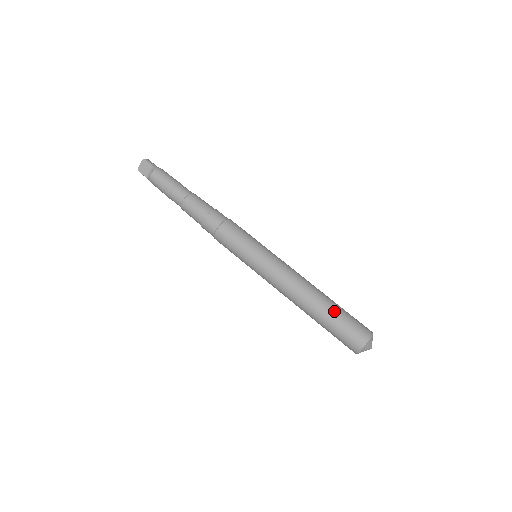
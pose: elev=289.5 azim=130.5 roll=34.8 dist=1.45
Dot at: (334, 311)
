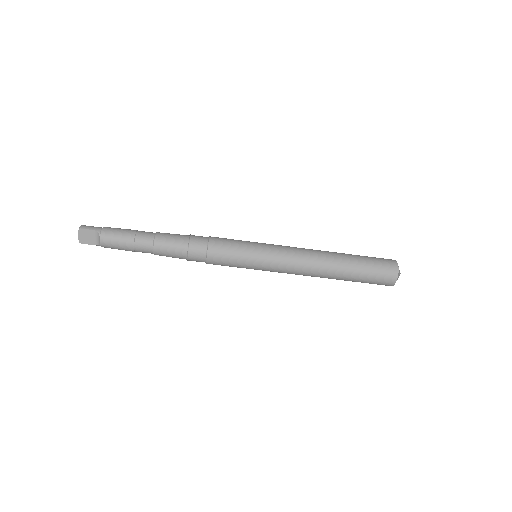
Dot at: (357, 264)
